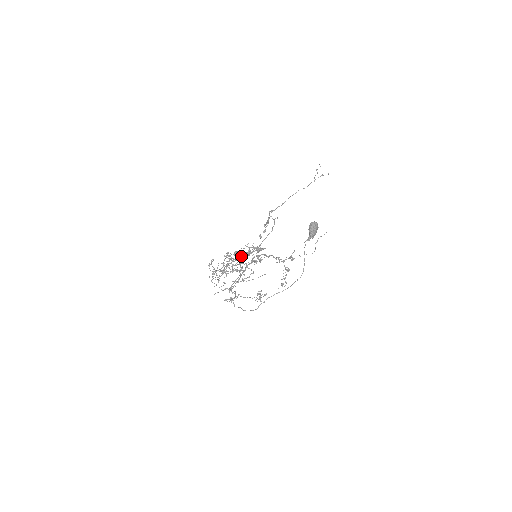
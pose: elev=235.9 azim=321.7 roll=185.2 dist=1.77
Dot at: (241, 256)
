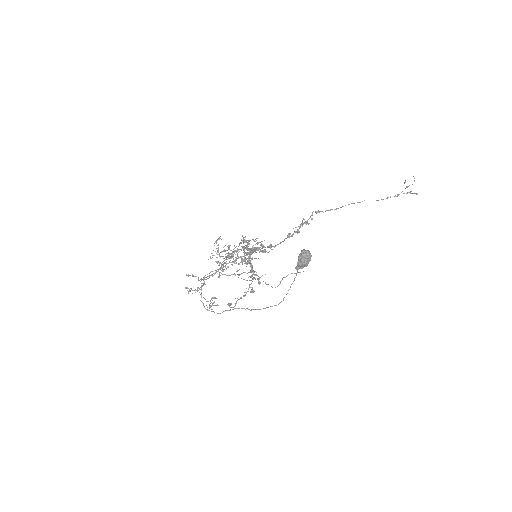
Dot at: occluded
